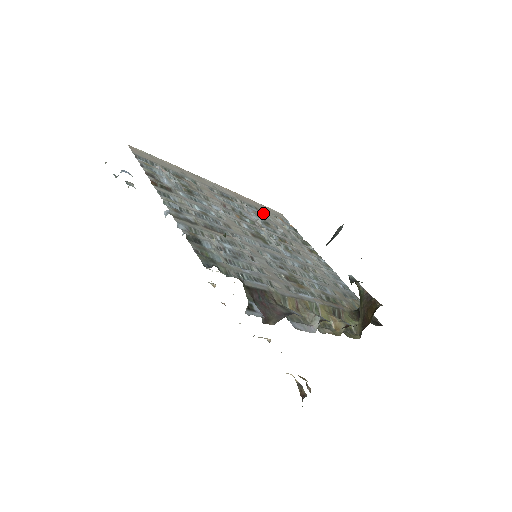
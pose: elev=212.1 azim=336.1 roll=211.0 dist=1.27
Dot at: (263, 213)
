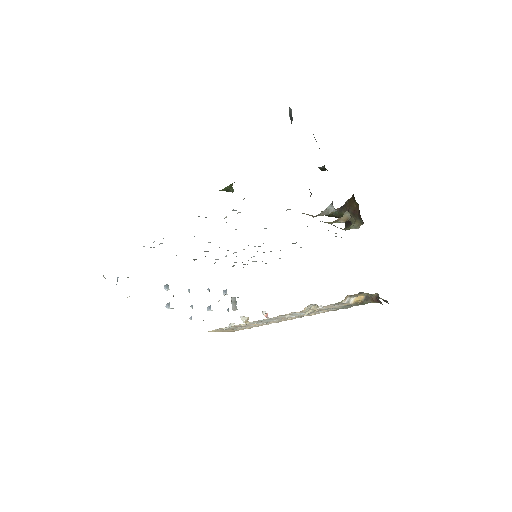
Dot at: occluded
